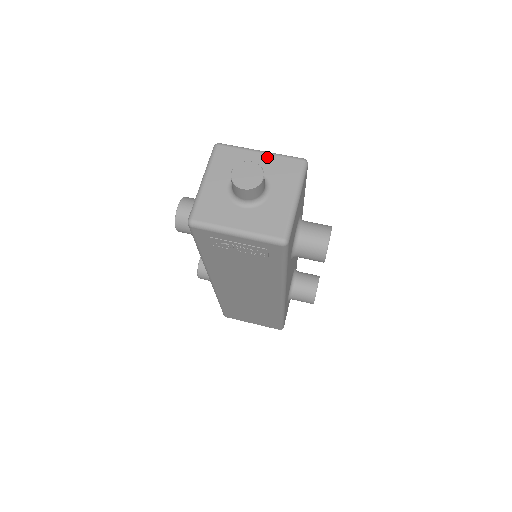
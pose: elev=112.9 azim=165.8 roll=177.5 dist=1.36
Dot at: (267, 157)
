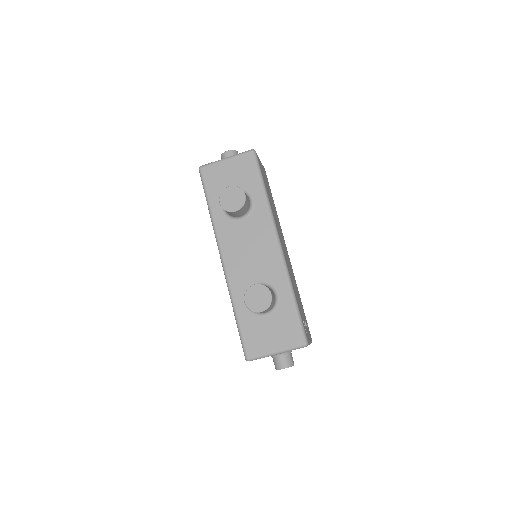
Dot at: occluded
